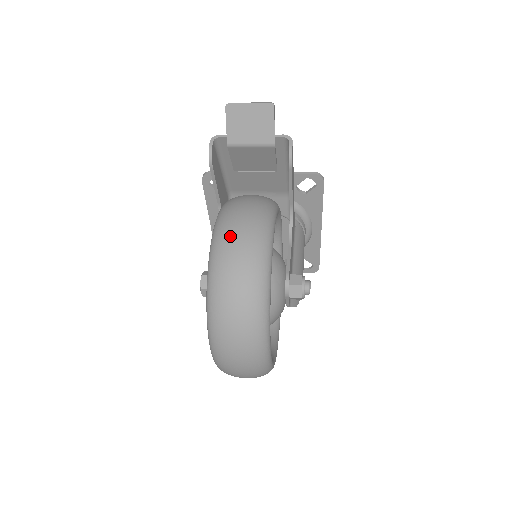
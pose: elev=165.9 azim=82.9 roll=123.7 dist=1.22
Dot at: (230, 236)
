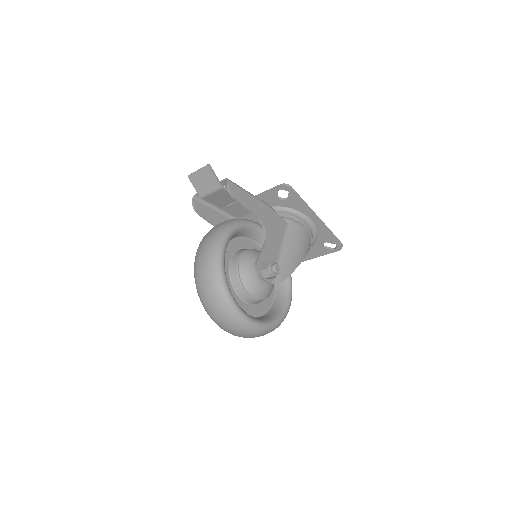
Dot at: (199, 254)
